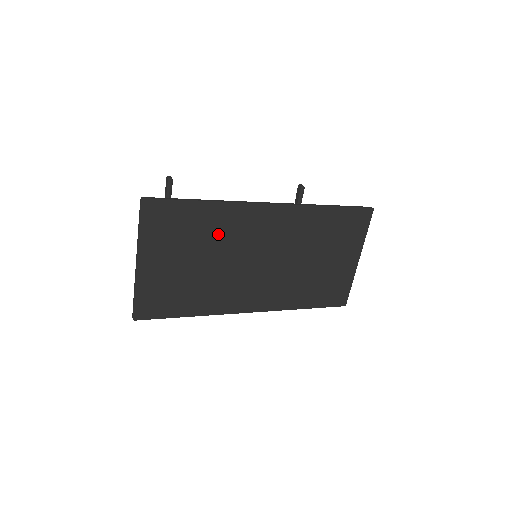
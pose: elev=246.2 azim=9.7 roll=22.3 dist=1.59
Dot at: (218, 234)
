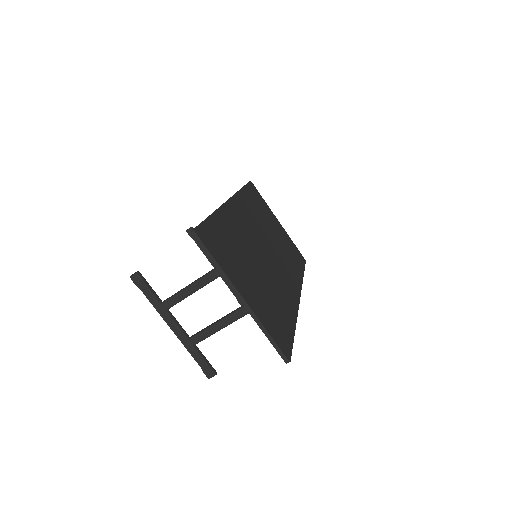
Dot at: (239, 239)
